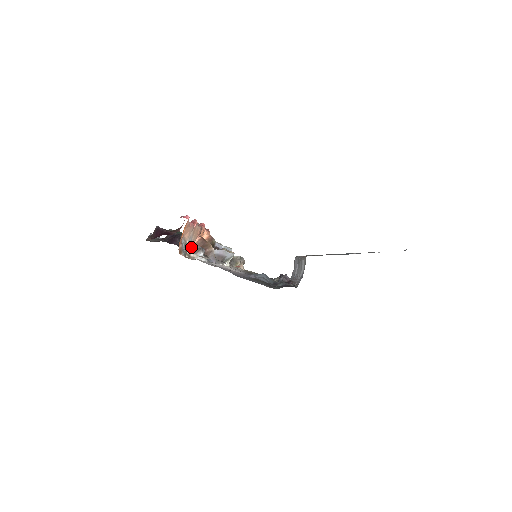
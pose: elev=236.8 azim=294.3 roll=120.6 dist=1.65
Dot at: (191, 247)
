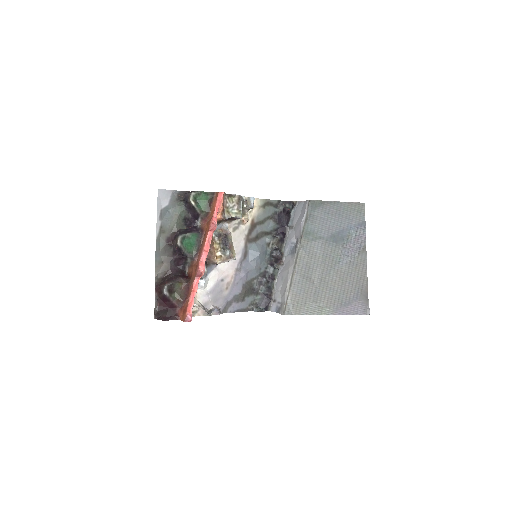
Dot at: occluded
